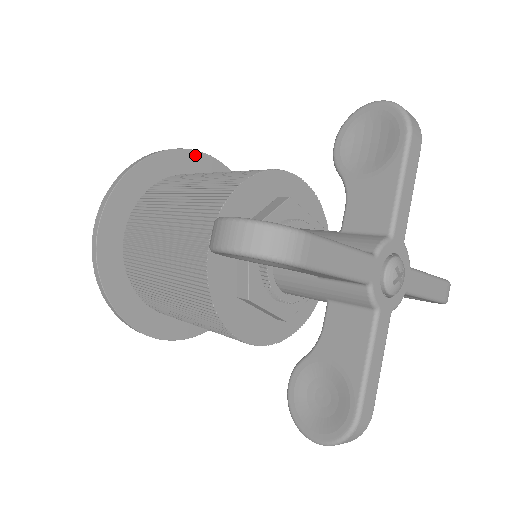
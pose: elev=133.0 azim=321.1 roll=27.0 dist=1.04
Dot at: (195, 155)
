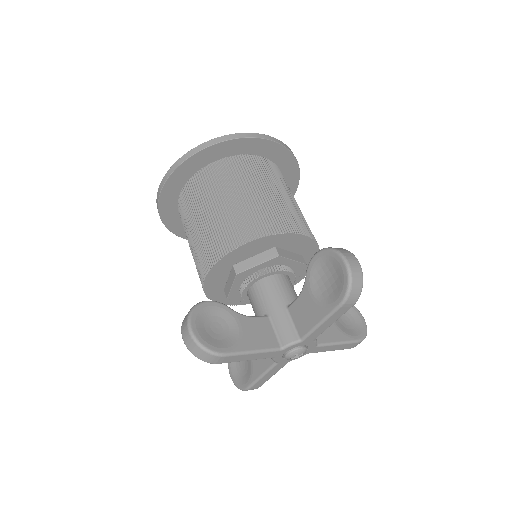
Dot at: (255, 141)
